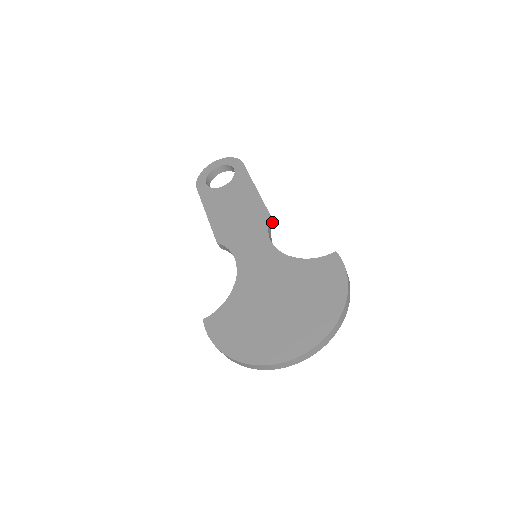
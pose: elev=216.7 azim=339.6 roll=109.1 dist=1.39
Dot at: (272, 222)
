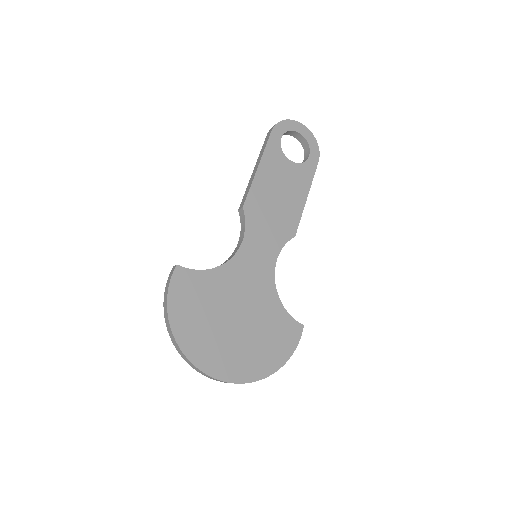
Dot at: occluded
